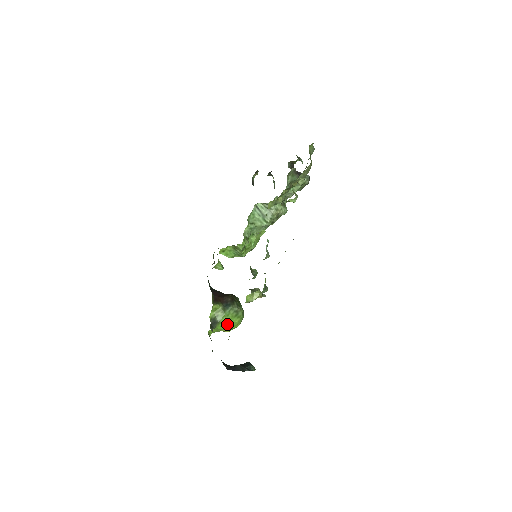
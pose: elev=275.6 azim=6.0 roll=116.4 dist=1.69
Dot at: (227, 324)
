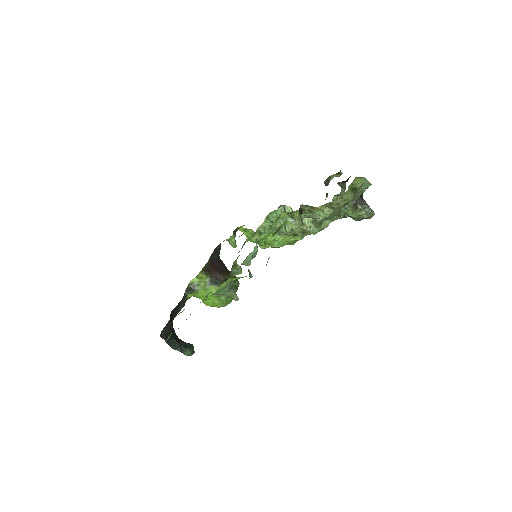
Dot at: occluded
